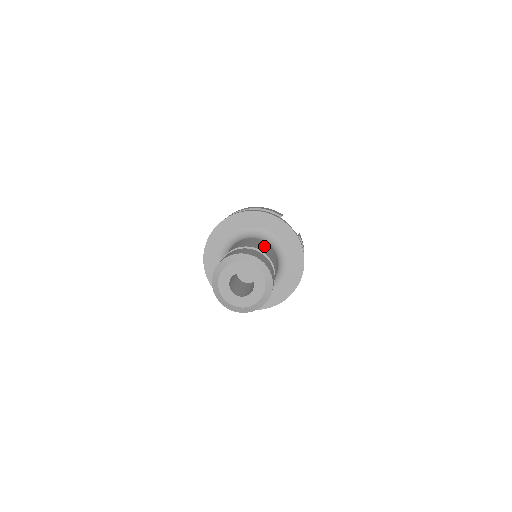
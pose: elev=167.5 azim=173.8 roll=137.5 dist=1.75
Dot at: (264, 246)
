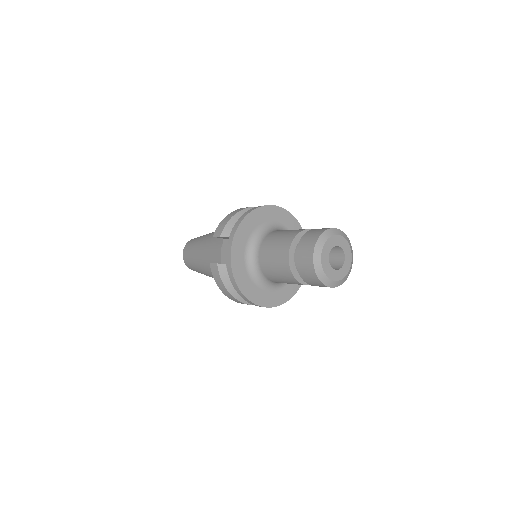
Dot at: occluded
